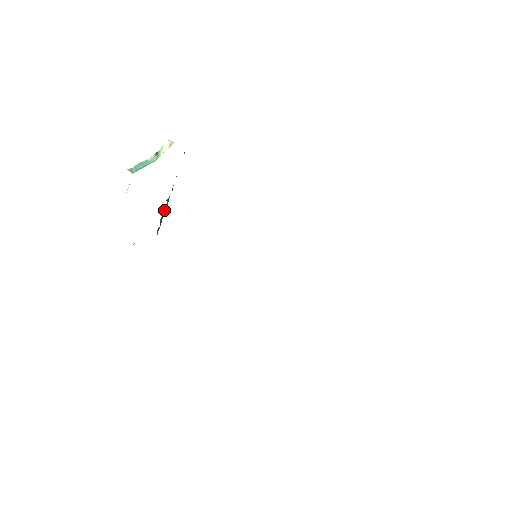
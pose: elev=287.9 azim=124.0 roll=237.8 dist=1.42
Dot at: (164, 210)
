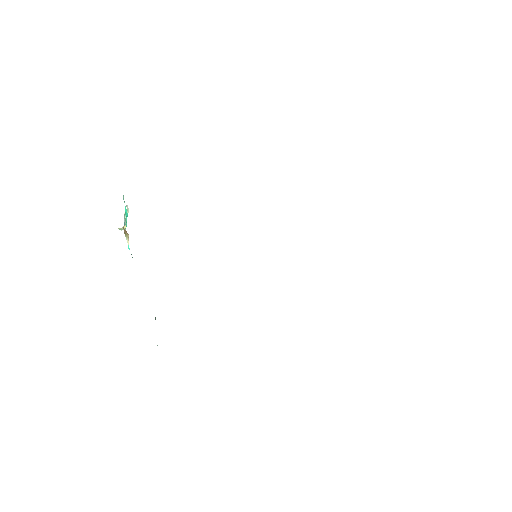
Dot at: occluded
